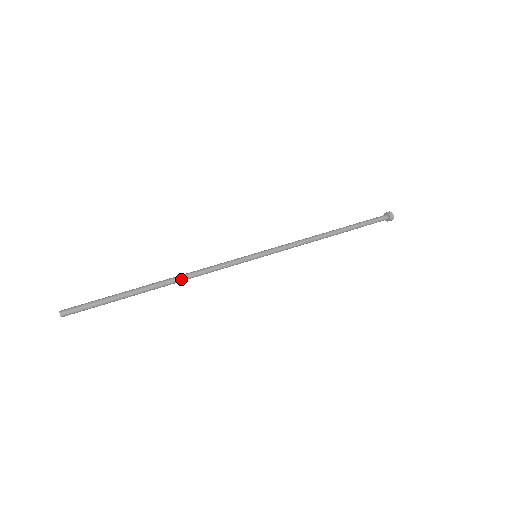
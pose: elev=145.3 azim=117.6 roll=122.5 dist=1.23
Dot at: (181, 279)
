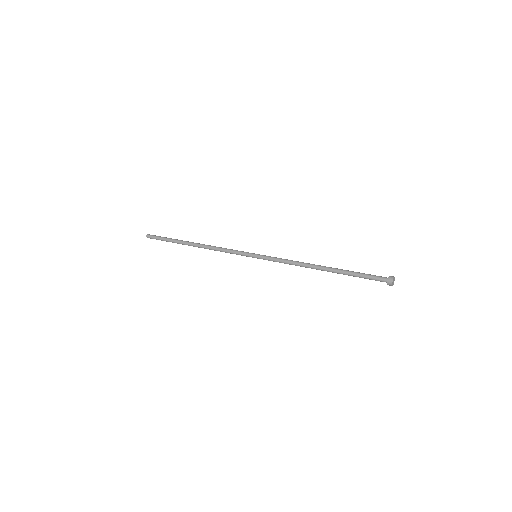
Dot at: (205, 246)
